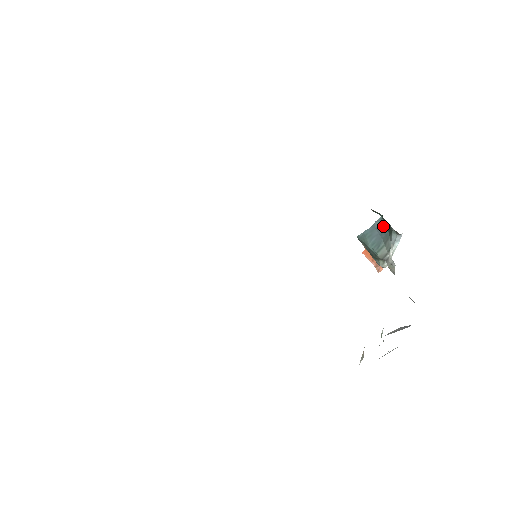
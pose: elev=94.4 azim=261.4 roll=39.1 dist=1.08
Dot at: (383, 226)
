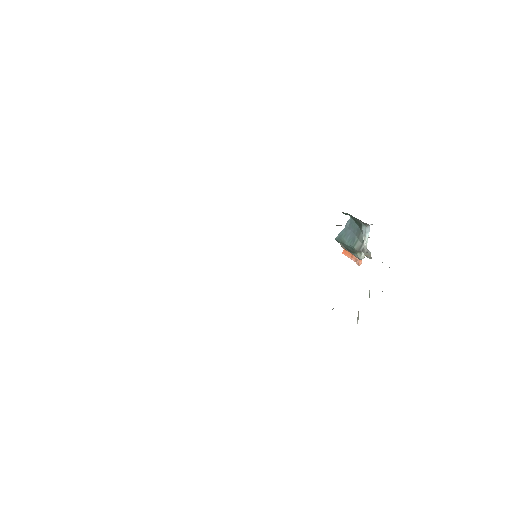
Dot at: (354, 224)
